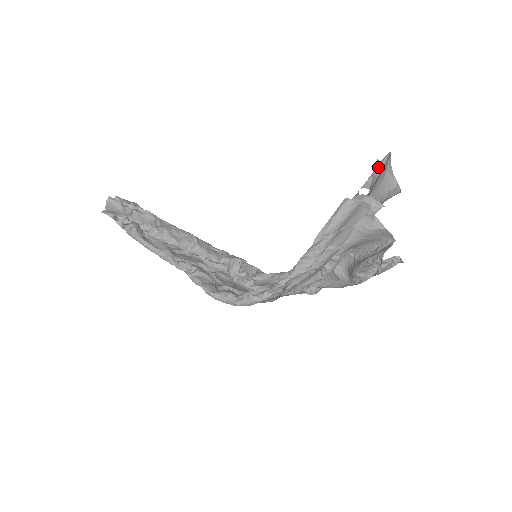
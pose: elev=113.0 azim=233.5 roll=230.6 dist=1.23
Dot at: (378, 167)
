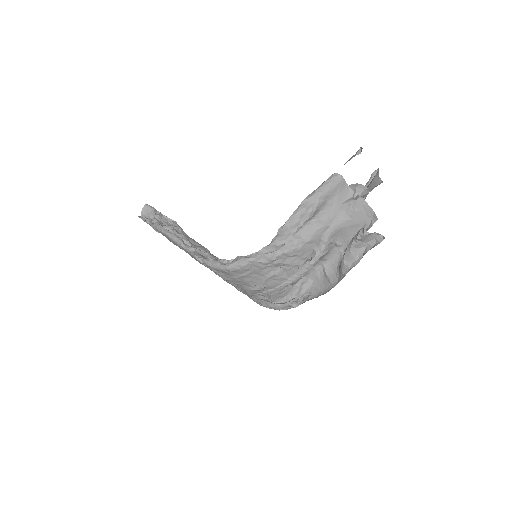
Dot at: occluded
